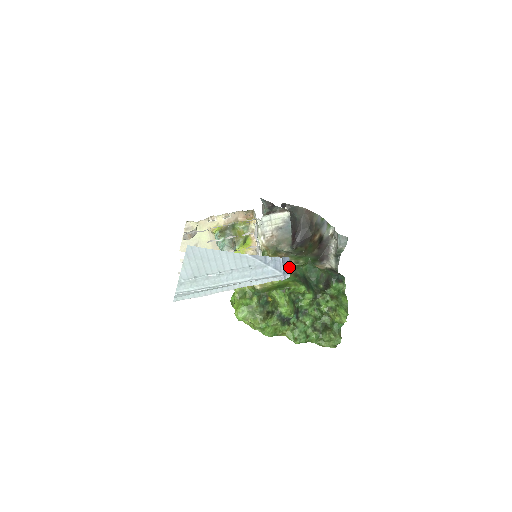
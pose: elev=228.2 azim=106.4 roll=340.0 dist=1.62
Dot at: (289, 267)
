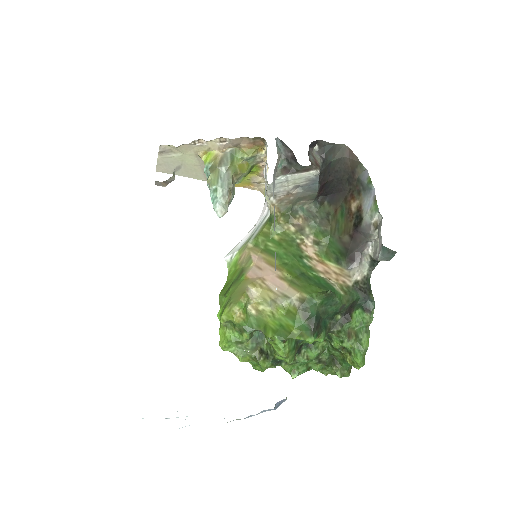
Dot at: (285, 400)
